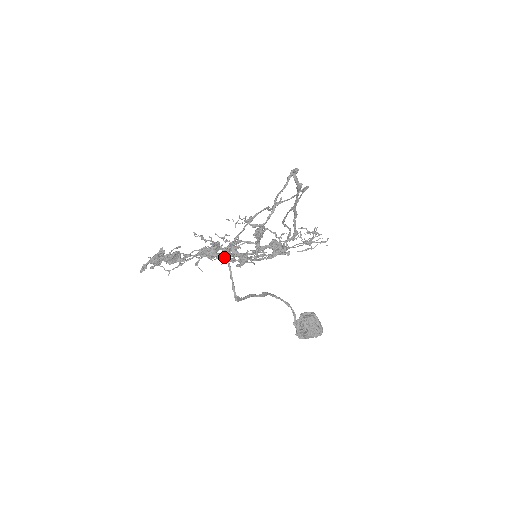
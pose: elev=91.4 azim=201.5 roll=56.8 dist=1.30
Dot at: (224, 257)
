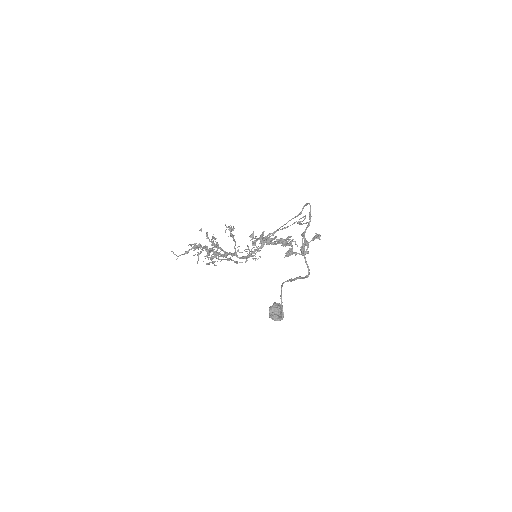
Dot at: (213, 254)
